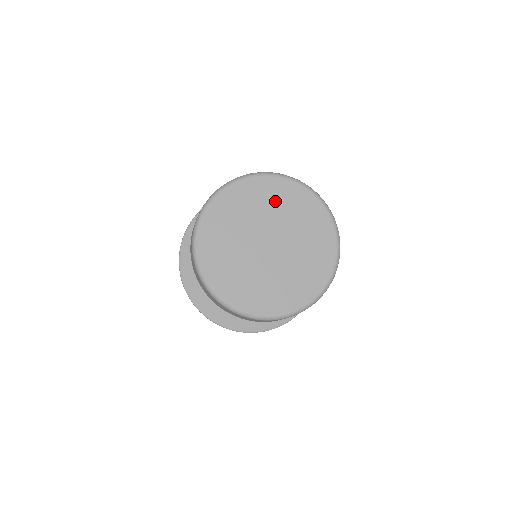
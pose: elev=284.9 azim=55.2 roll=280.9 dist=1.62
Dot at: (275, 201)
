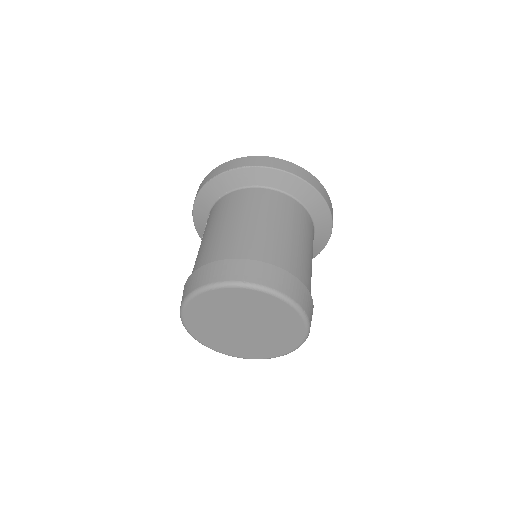
Dot at: (277, 318)
